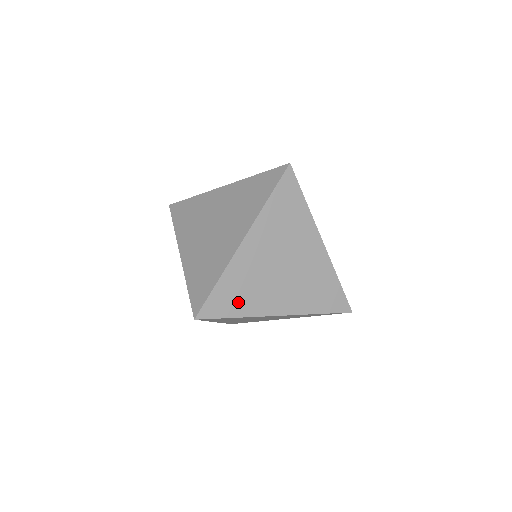
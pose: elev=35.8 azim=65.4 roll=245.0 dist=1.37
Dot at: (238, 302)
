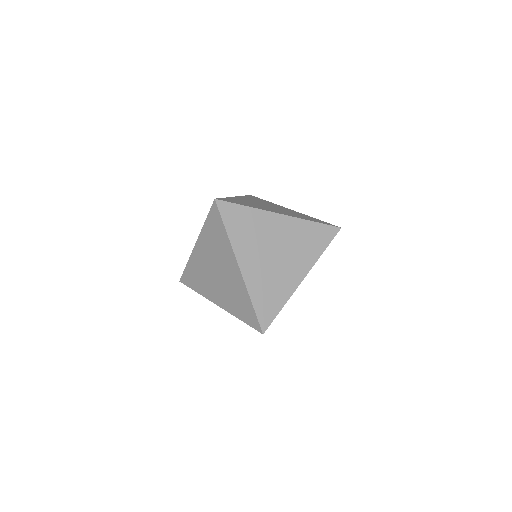
Dot at: (245, 204)
